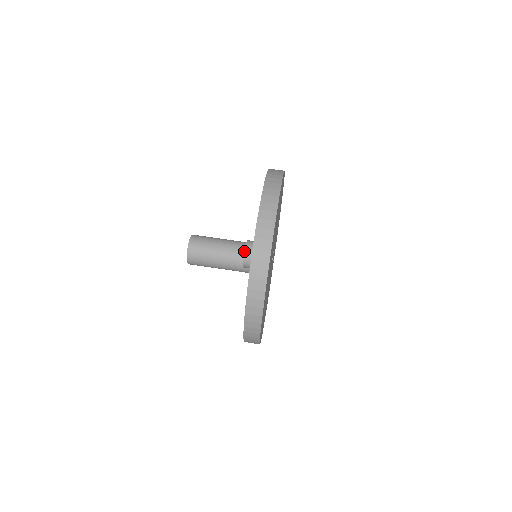
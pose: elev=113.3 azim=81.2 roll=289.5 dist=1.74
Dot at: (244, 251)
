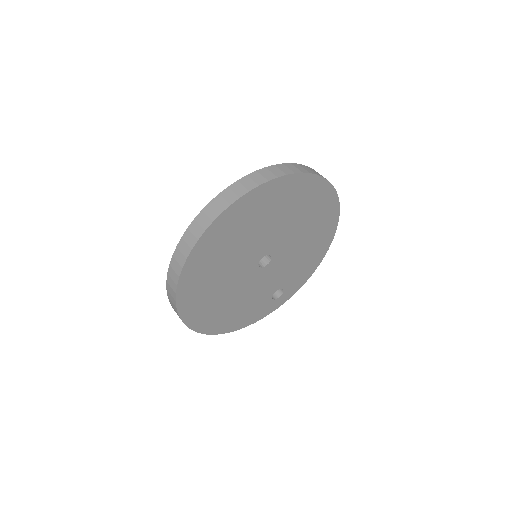
Dot at: occluded
